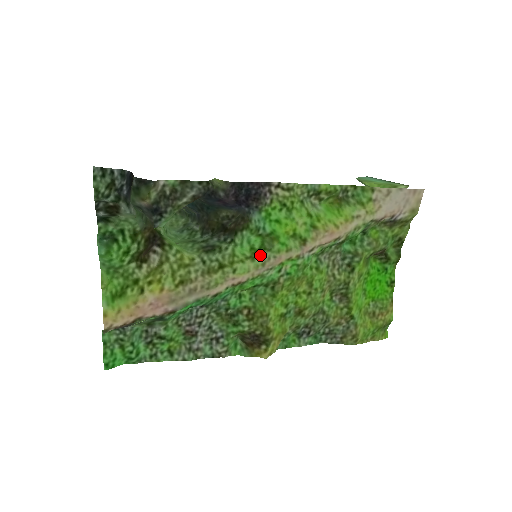
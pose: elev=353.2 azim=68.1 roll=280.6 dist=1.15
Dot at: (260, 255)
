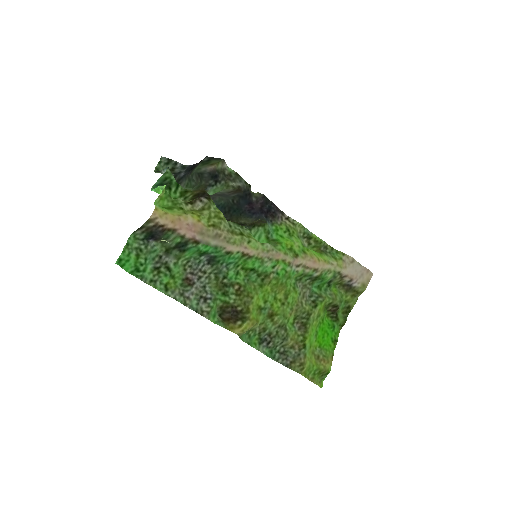
Dot at: (268, 244)
